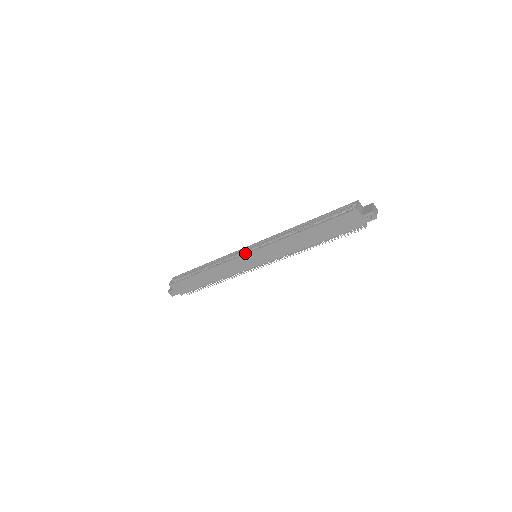
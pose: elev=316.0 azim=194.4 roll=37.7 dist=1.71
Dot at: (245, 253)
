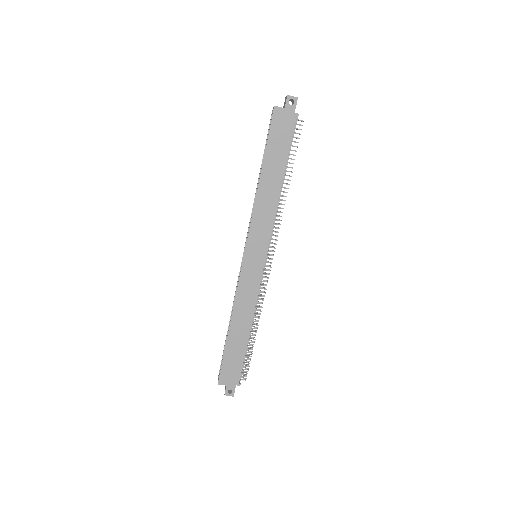
Dot at: occluded
